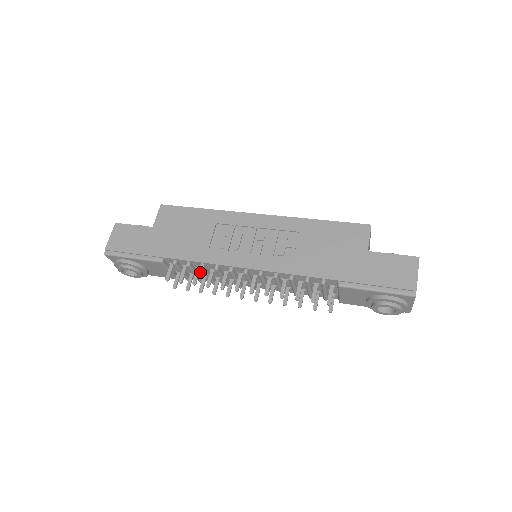
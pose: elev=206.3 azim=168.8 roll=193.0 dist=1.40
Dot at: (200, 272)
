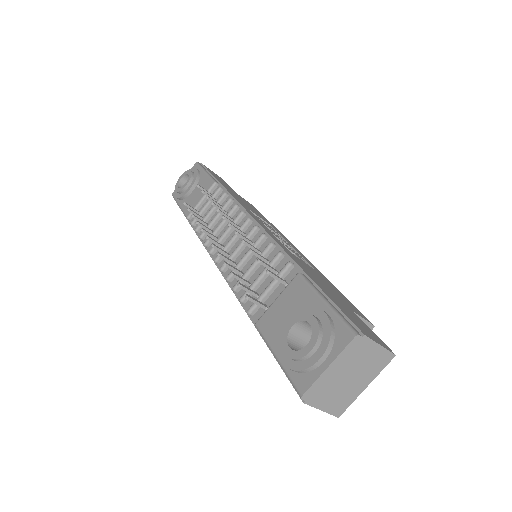
Dot at: occluded
